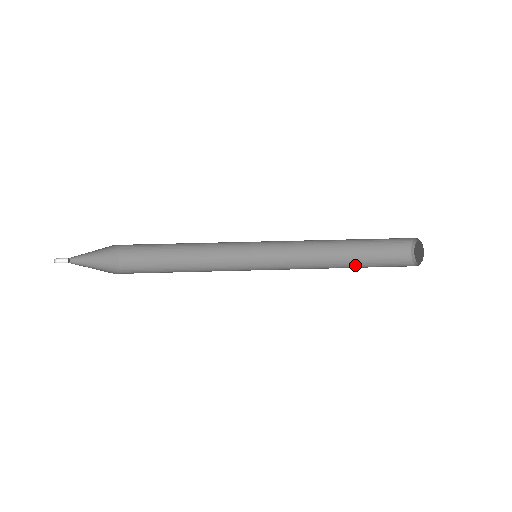
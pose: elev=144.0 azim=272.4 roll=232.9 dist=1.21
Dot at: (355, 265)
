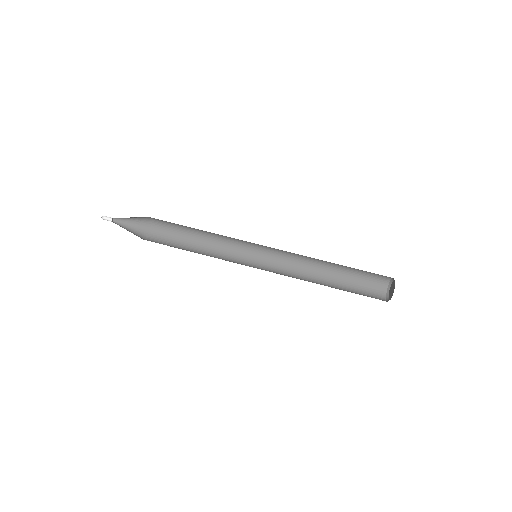
Dot at: (336, 288)
